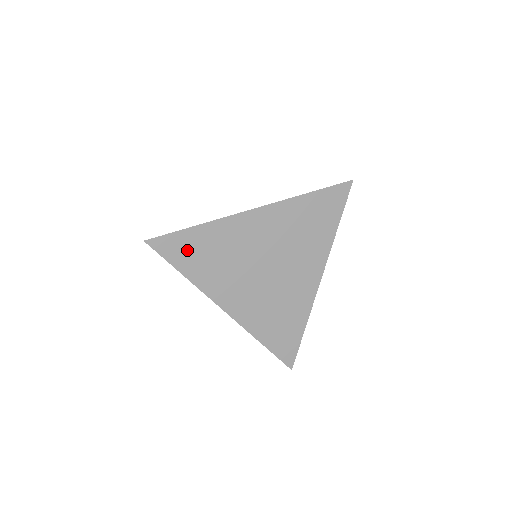
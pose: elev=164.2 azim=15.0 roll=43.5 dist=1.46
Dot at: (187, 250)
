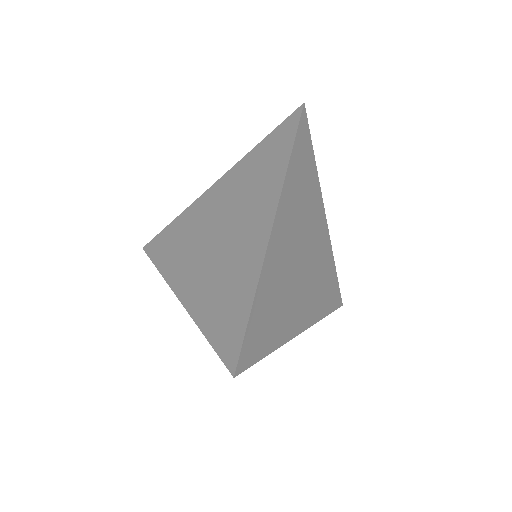
Dot at: (261, 331)
